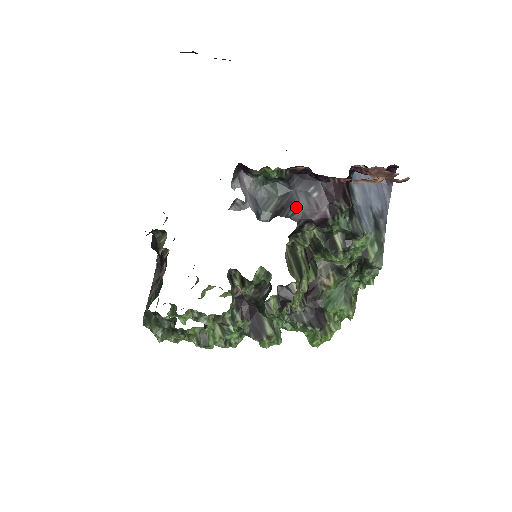
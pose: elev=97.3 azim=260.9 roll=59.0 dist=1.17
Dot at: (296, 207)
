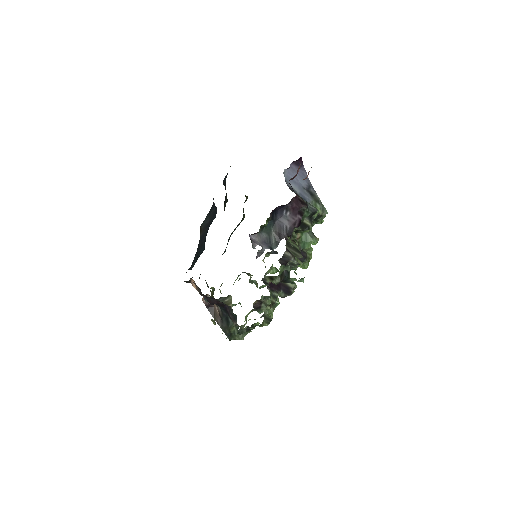
Dot at: (285, 228)
